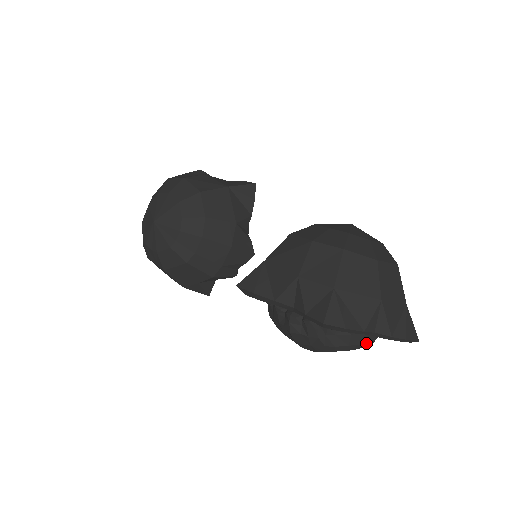
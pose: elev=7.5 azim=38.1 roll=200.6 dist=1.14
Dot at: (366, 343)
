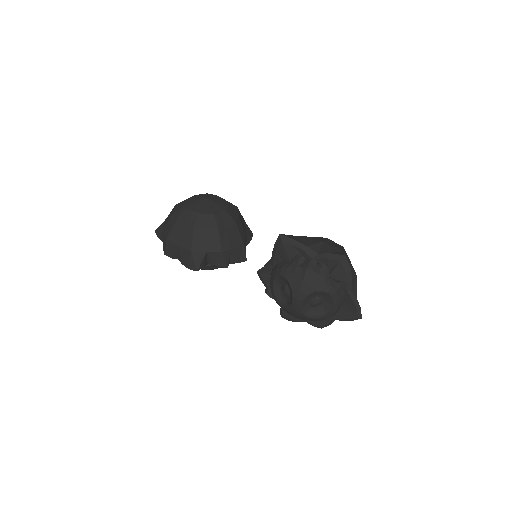
Dot at: (340, 301)
